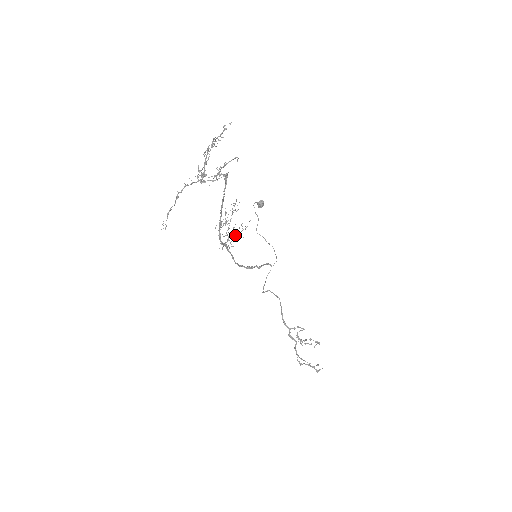
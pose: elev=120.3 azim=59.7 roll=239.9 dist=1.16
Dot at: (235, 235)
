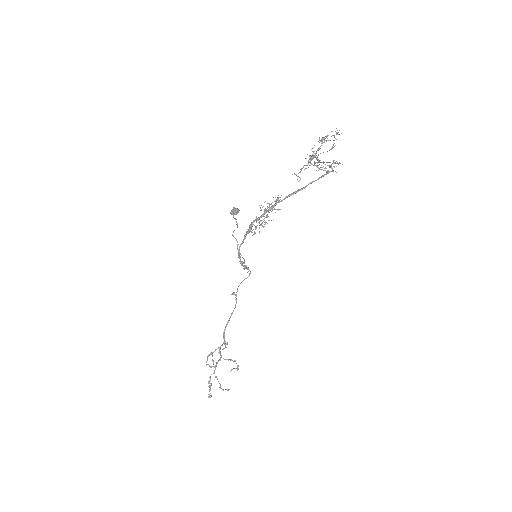
Dot at: (256, 226)
